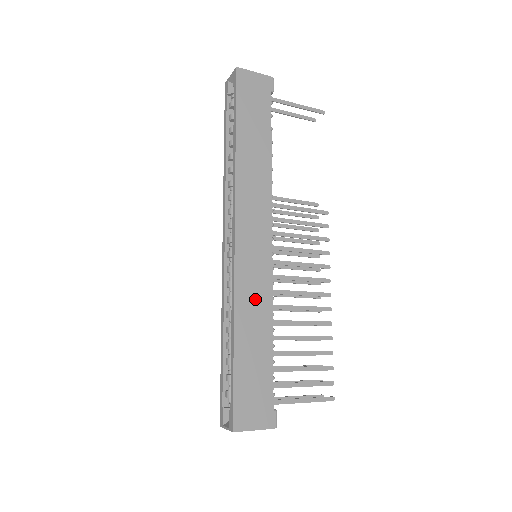
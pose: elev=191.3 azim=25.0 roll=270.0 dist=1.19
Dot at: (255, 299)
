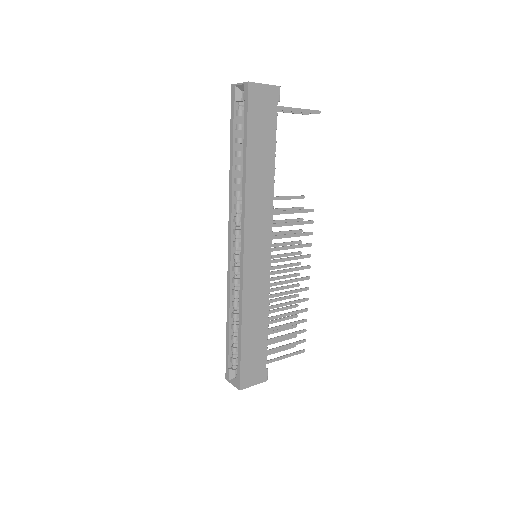
Dot at: (257, 296)
